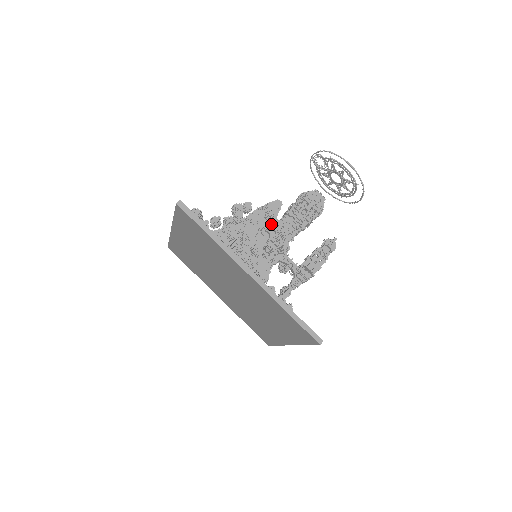
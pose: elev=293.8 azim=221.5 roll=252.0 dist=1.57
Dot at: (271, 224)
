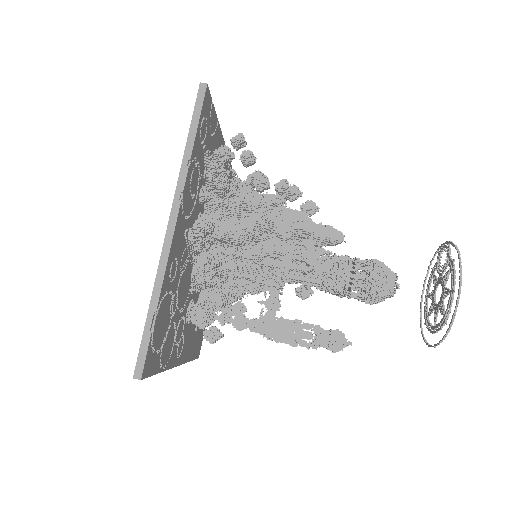
Dot at: (282, 228)
